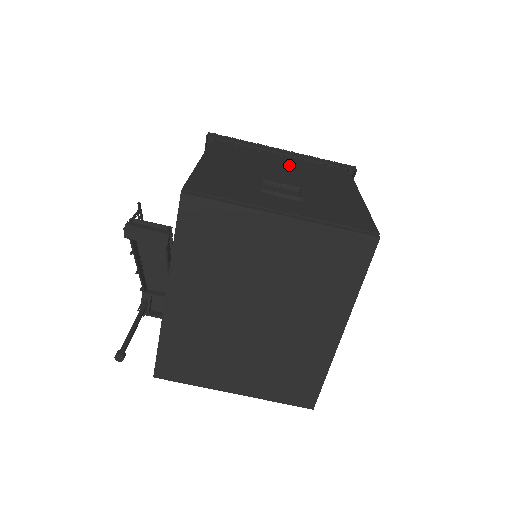
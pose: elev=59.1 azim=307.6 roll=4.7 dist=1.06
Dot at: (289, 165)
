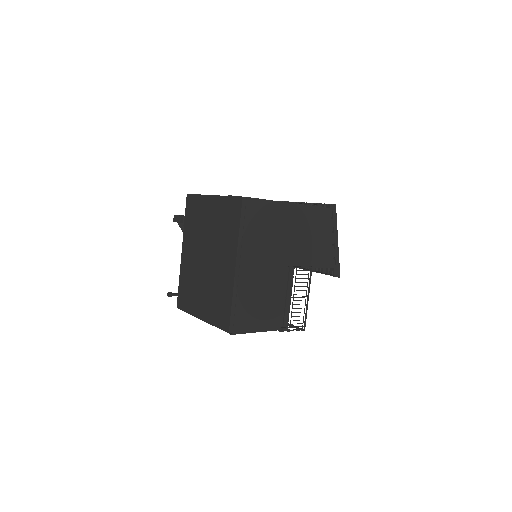
Dot at: occluded
